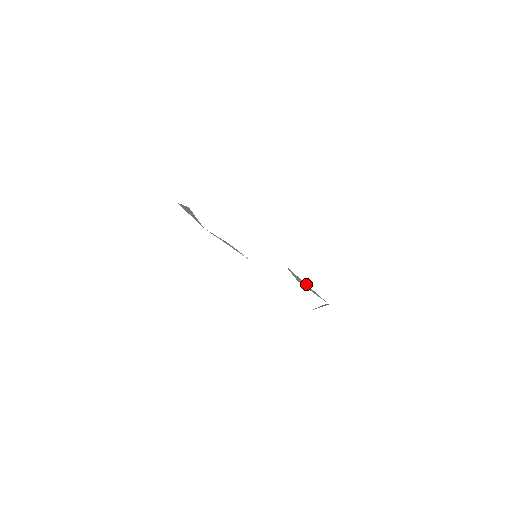
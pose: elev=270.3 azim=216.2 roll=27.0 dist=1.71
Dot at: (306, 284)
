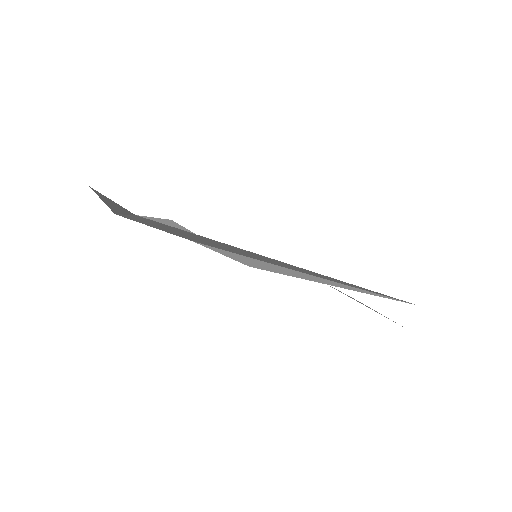
Dot at: (304, 273)
